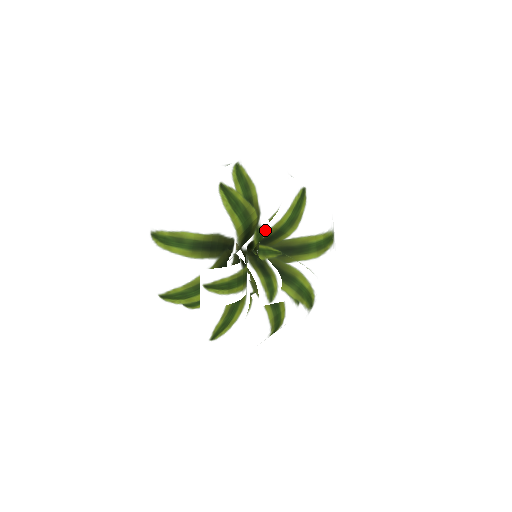
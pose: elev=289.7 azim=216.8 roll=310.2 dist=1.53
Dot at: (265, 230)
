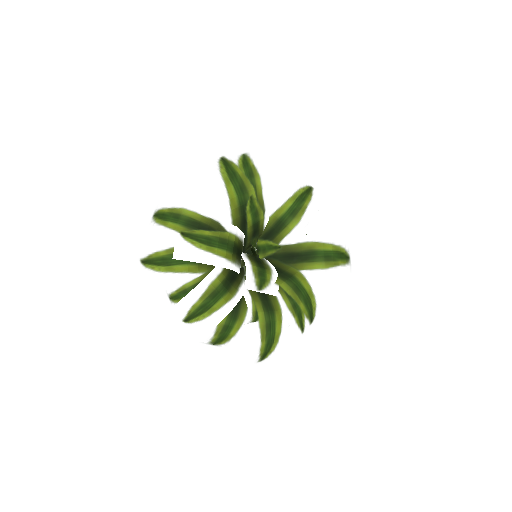
Dot at: (261, 209)
